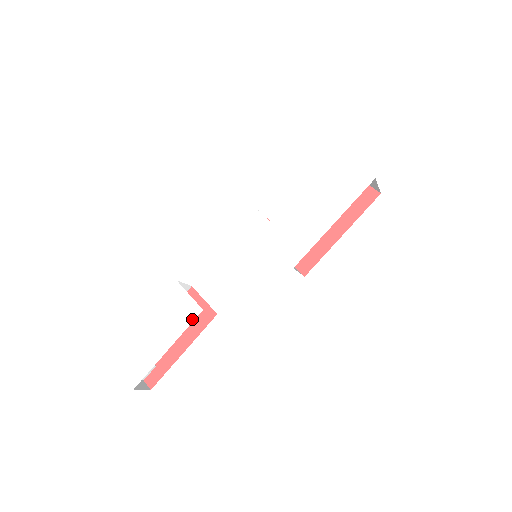
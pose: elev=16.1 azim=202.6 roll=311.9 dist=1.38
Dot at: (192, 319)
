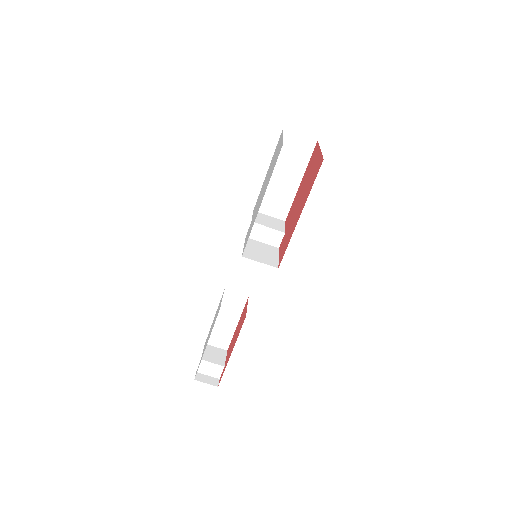
Dot at: (216, 317)
